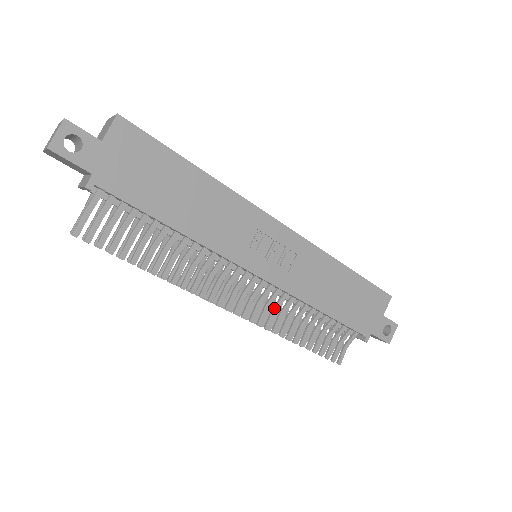
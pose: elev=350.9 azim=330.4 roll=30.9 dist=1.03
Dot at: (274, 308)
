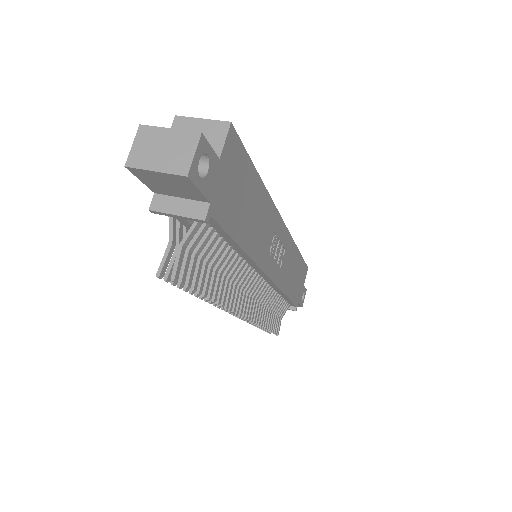
Dot at: (261, 302)
